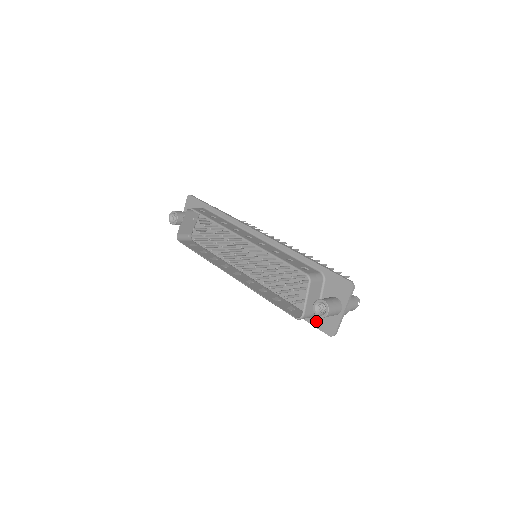
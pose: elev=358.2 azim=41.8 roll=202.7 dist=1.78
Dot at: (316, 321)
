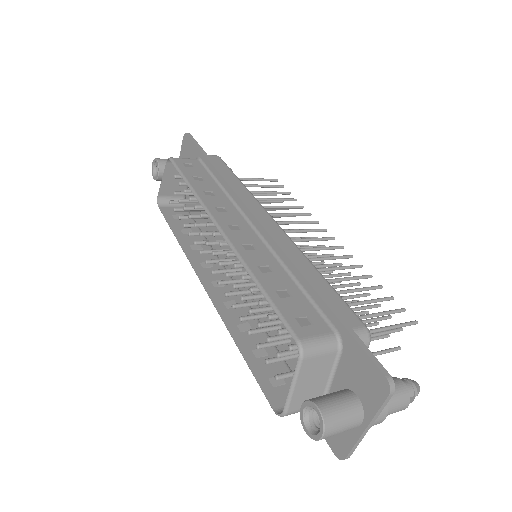
Dot at: occluded
